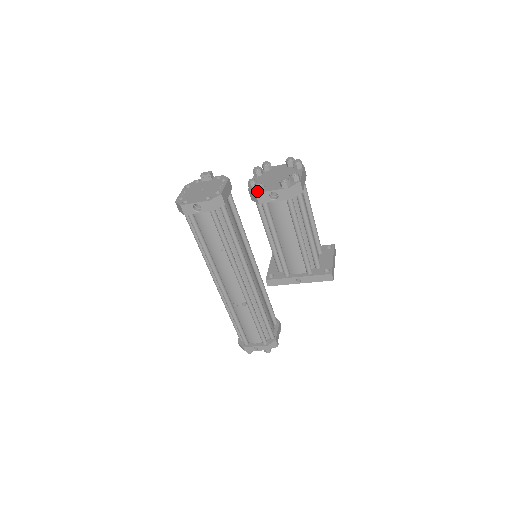
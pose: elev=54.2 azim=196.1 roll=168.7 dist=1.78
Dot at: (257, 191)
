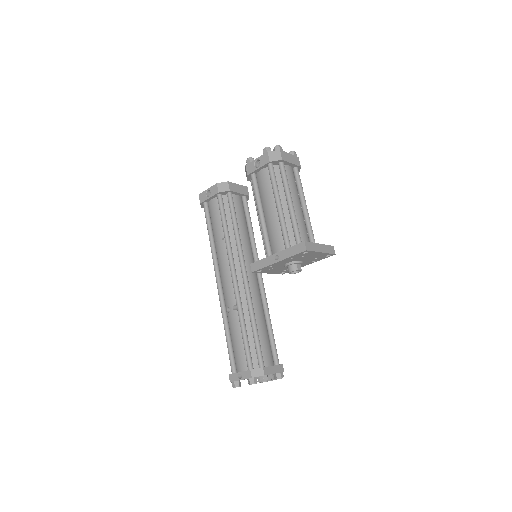
Dot at: (247, 164)
